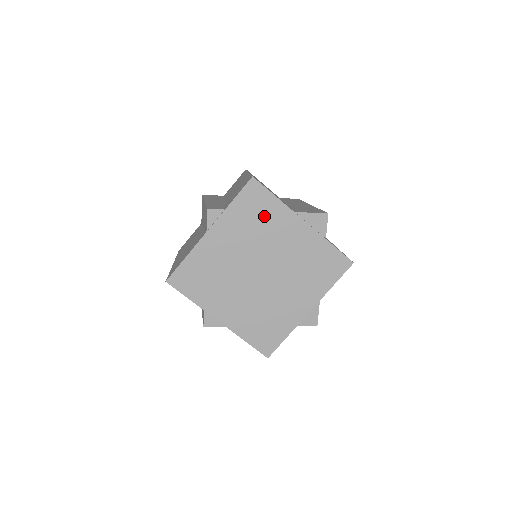
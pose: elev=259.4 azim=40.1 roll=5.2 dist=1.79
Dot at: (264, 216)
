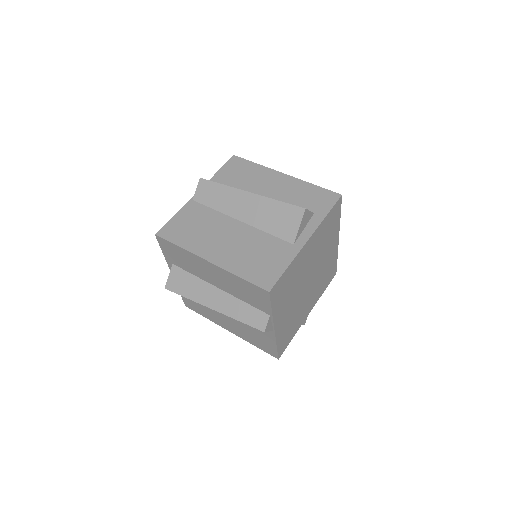
Dot at: (290, 279)
